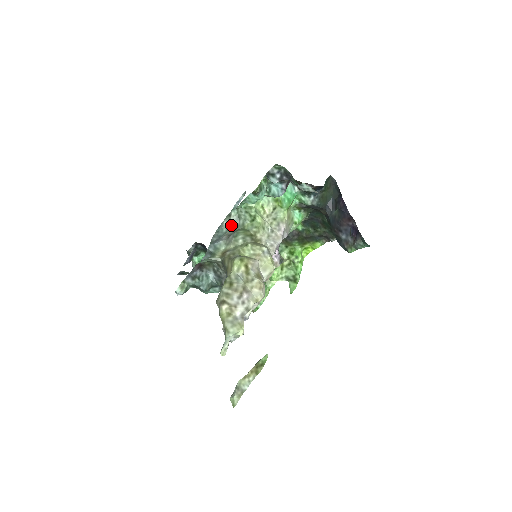
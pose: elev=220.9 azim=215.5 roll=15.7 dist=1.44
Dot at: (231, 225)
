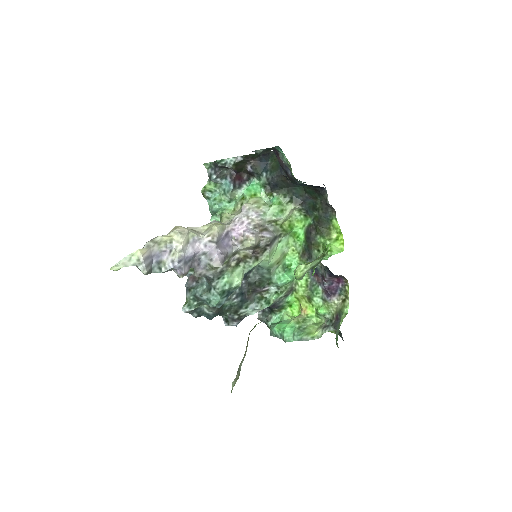
Dot at: occluded
